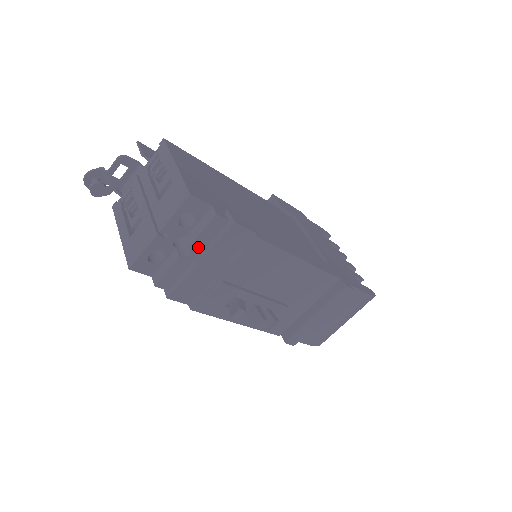
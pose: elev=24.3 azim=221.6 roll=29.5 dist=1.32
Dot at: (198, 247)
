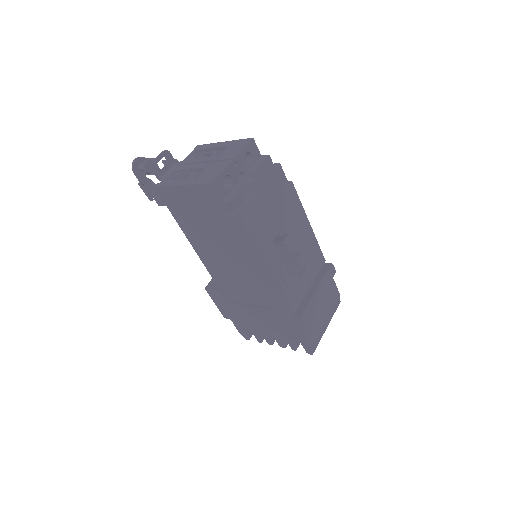
Dot at: (257, 178)
